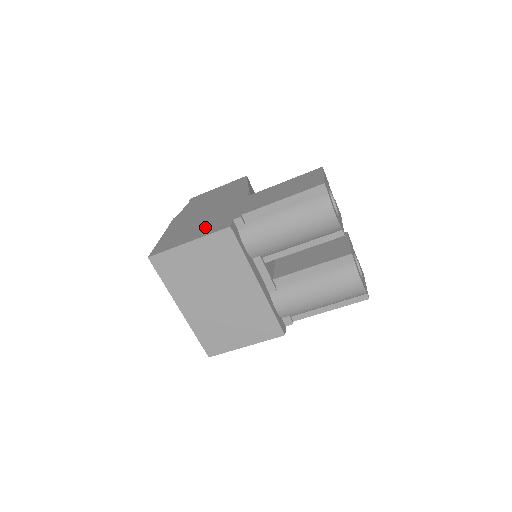
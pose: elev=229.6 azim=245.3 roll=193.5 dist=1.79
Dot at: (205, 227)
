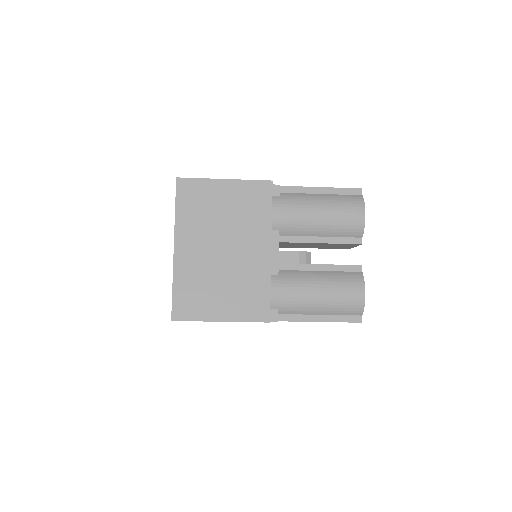
Dot at: occluded
